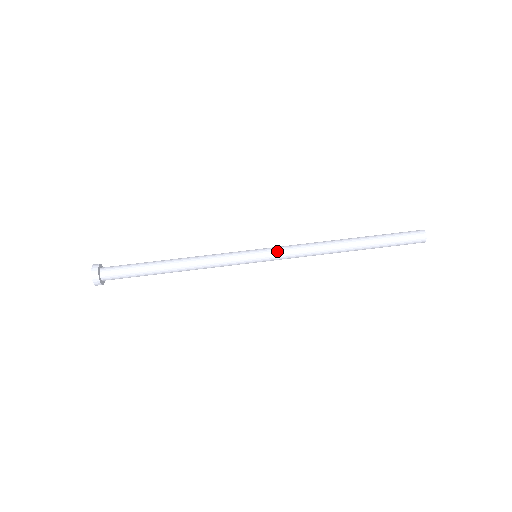
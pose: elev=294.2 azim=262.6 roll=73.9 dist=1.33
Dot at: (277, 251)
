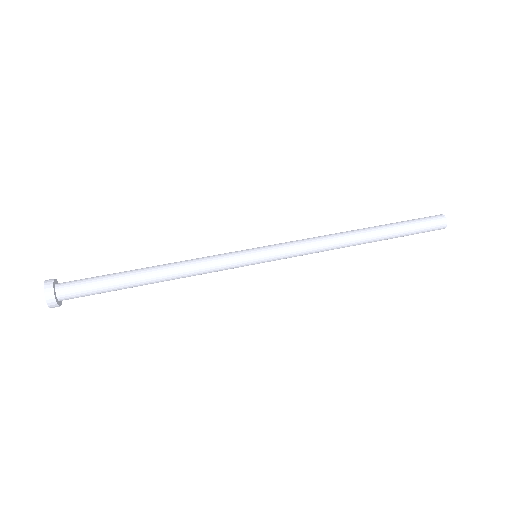
Dot at: (282, 250)
